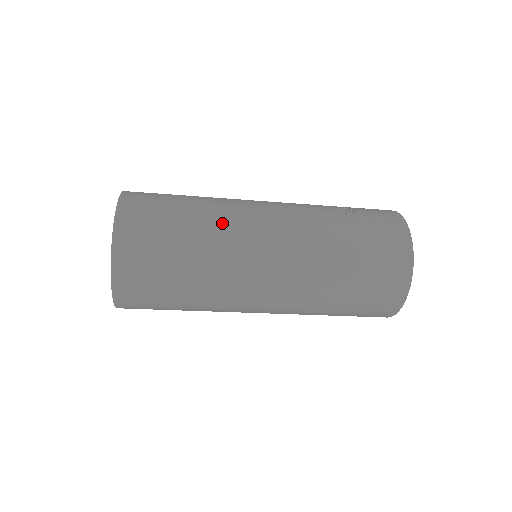
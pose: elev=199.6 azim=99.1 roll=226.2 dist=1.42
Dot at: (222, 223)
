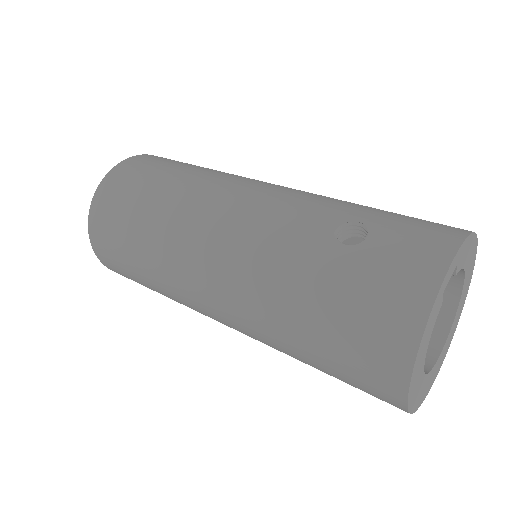
Dot at: (171, 227)
